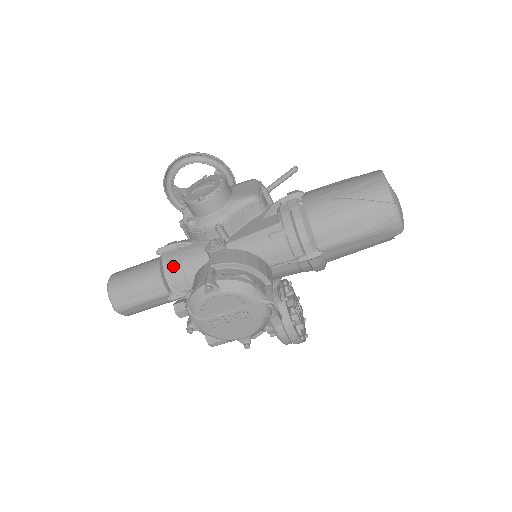
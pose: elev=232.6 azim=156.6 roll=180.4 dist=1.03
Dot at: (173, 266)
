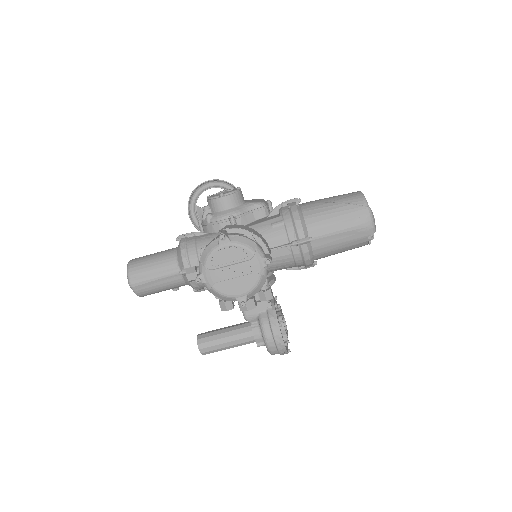
Dot at: (189, 246)
